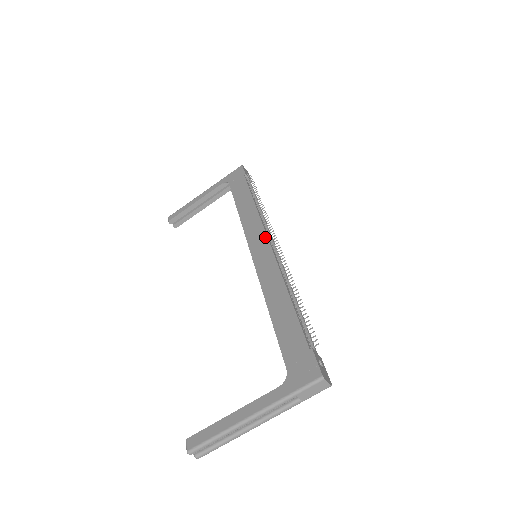
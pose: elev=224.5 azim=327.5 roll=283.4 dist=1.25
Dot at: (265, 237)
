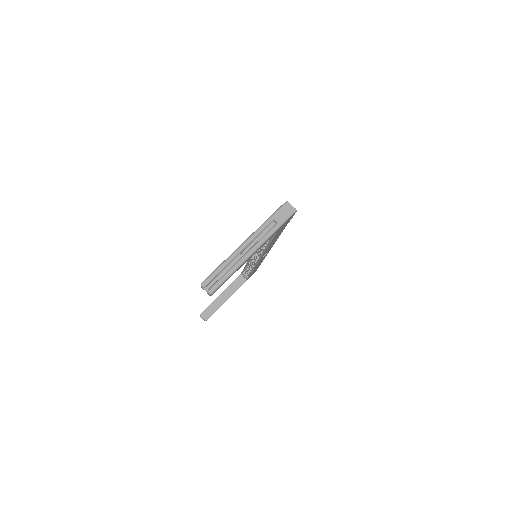
Dot at: occluded
